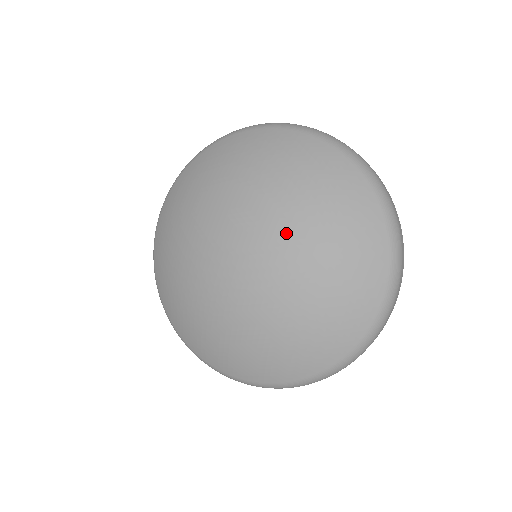
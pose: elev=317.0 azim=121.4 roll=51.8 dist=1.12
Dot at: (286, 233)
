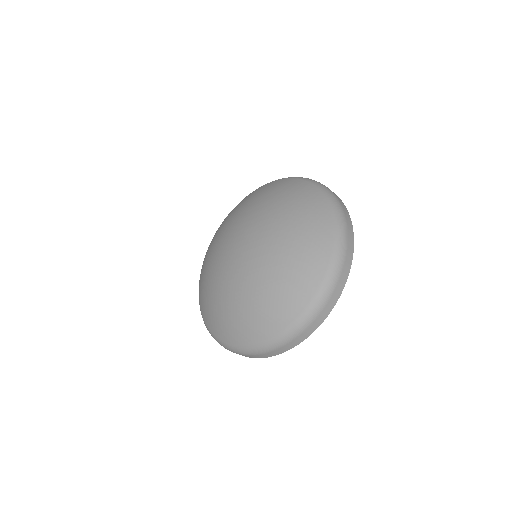
Dot at: (265, 224)
